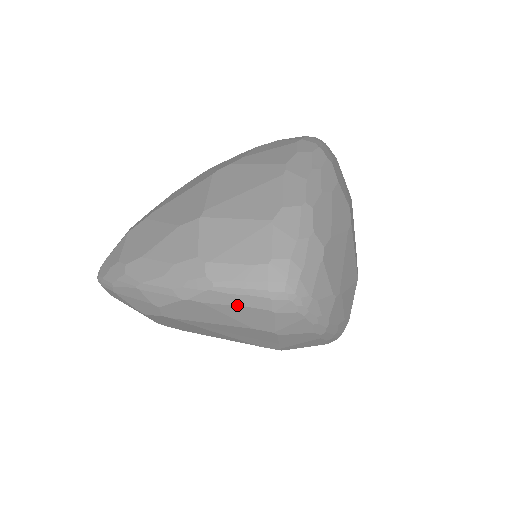
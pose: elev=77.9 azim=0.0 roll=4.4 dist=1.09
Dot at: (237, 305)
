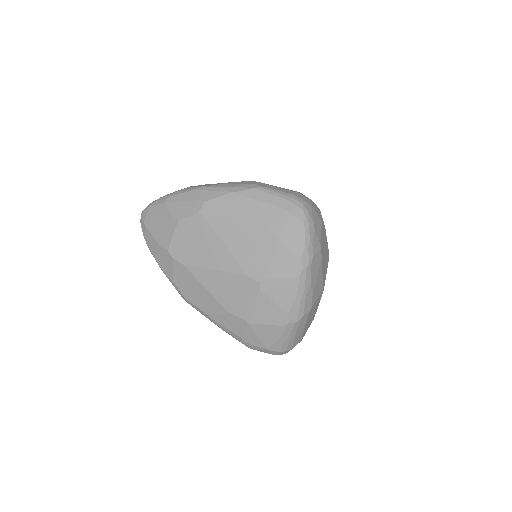
Dot at: (268, 202)
